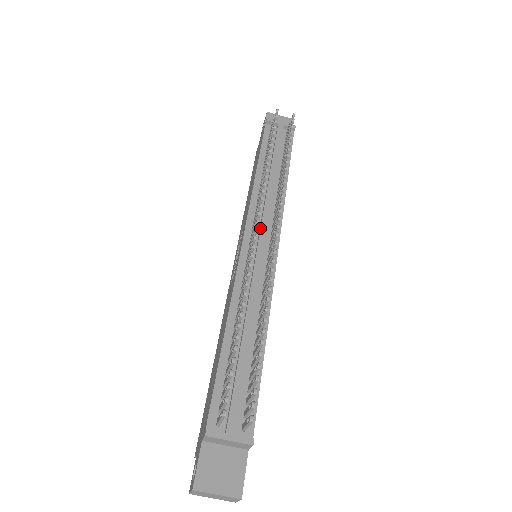
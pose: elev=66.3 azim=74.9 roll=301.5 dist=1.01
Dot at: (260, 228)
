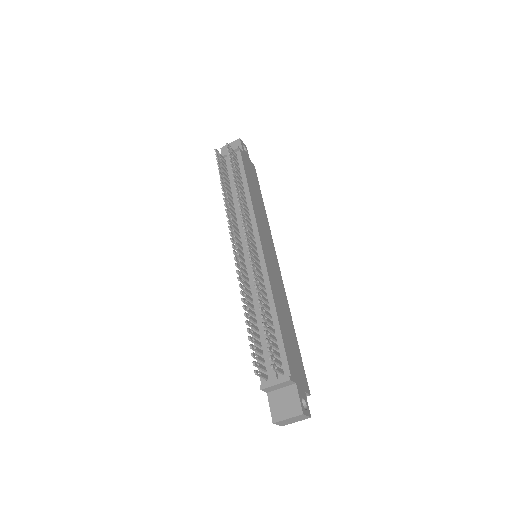
Dot at: (243, 239)
